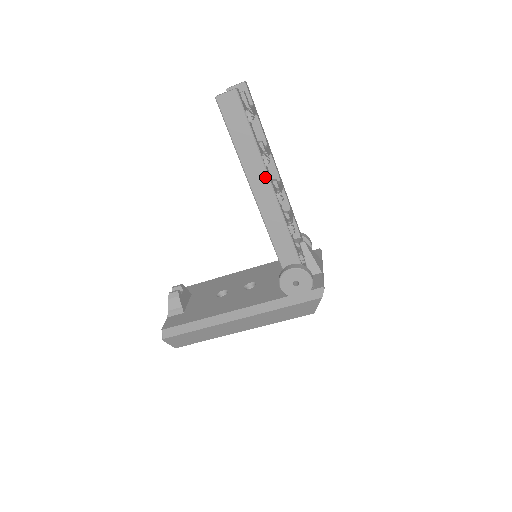
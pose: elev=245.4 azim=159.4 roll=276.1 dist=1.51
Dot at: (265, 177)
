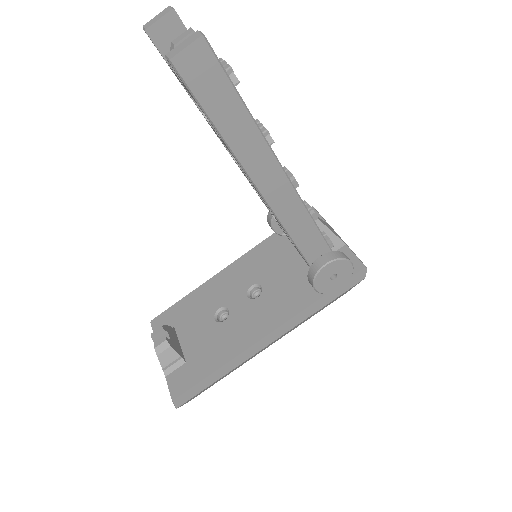
Dot at: (272, 161)
